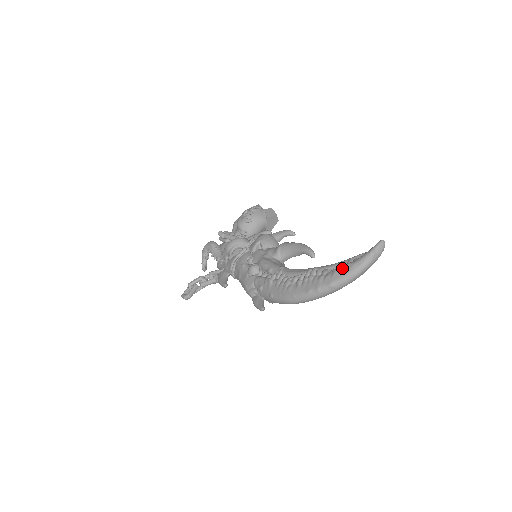
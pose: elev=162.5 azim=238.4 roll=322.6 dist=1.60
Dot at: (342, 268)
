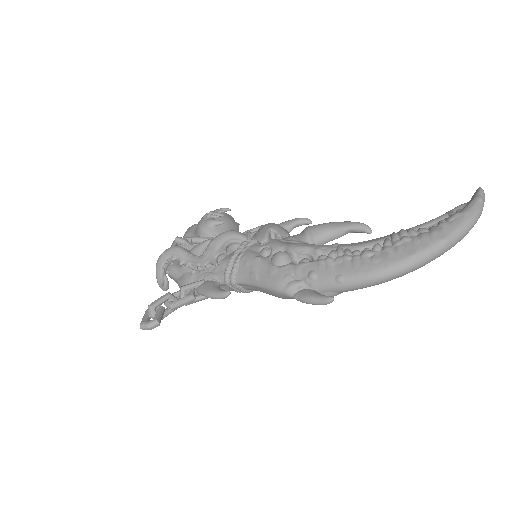
Dot at: (451, 219)
